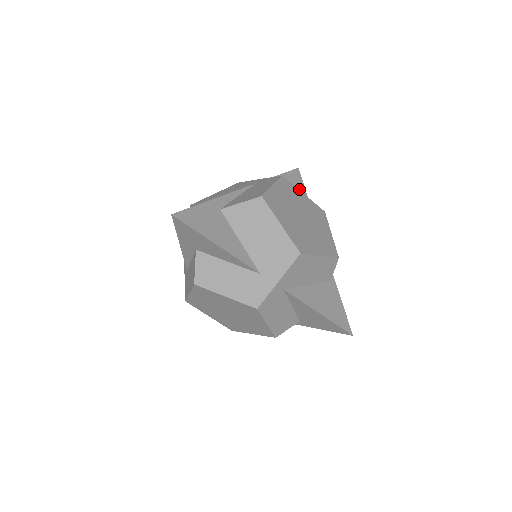
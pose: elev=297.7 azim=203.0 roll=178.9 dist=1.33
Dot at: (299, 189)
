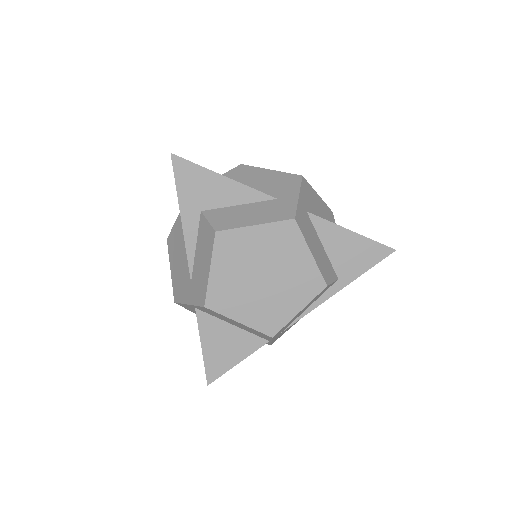
Dot at: occluded
